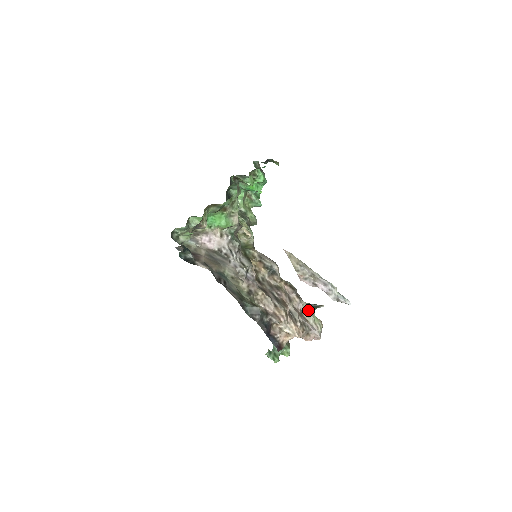
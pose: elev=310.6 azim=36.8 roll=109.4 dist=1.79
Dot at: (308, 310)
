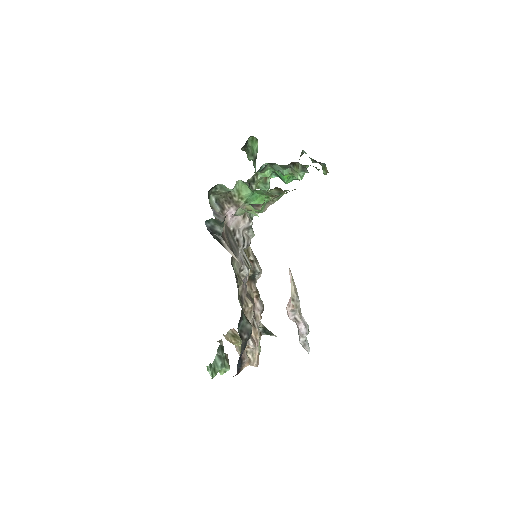
Dot at: occluded
